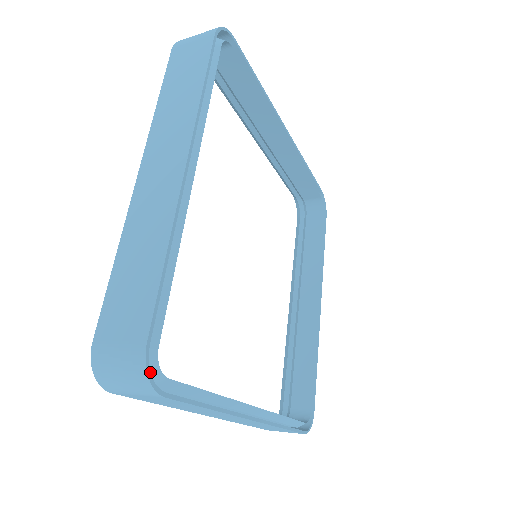
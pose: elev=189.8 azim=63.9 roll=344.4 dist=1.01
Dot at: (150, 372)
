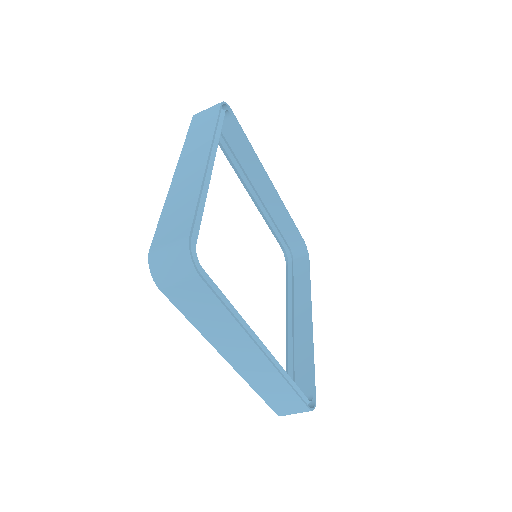
Dot at: (192, 254)
